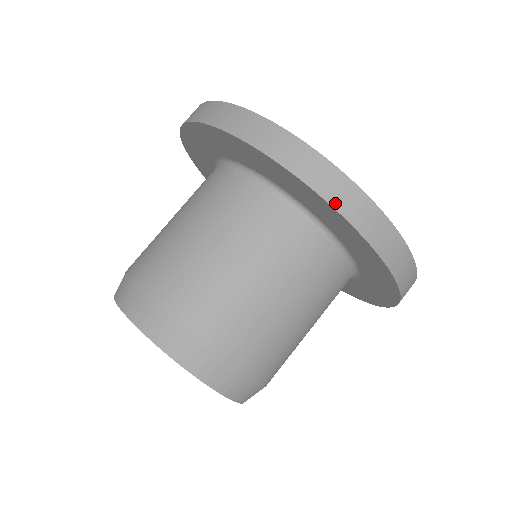
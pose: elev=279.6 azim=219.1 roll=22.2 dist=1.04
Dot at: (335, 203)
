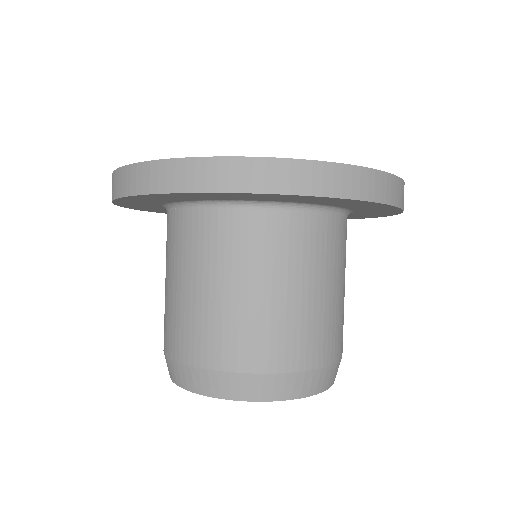
Dot at: (252, 188)
